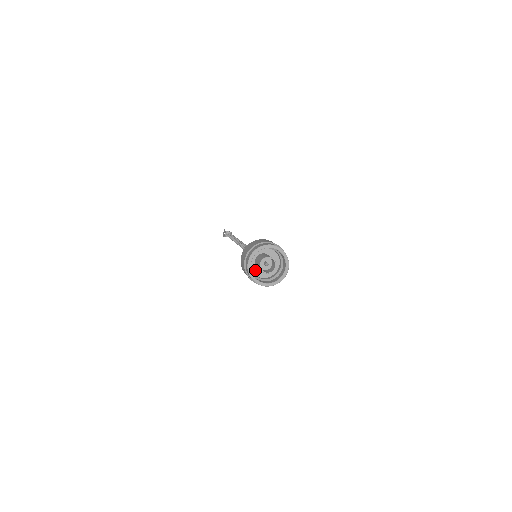
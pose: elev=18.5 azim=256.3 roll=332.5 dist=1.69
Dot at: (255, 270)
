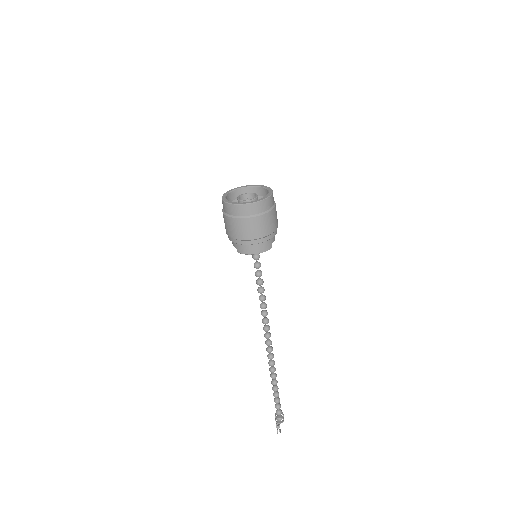
Dot at: occluded
